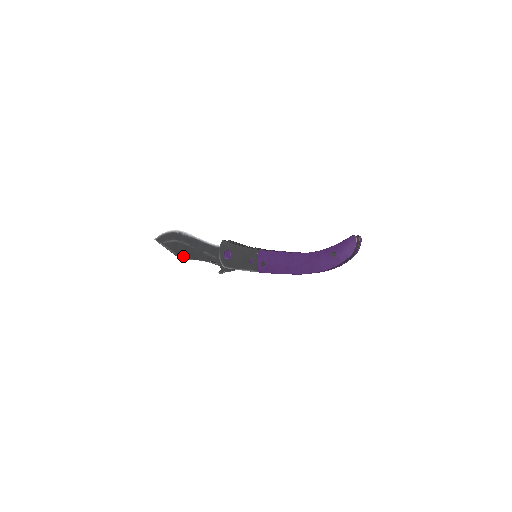
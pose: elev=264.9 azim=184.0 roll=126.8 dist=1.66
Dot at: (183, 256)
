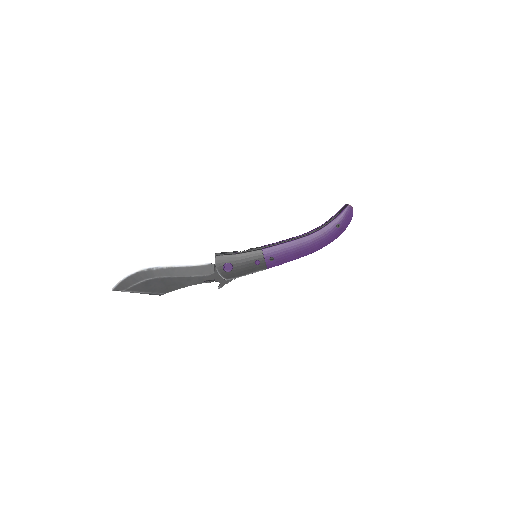
Dot at: (164, 291)
